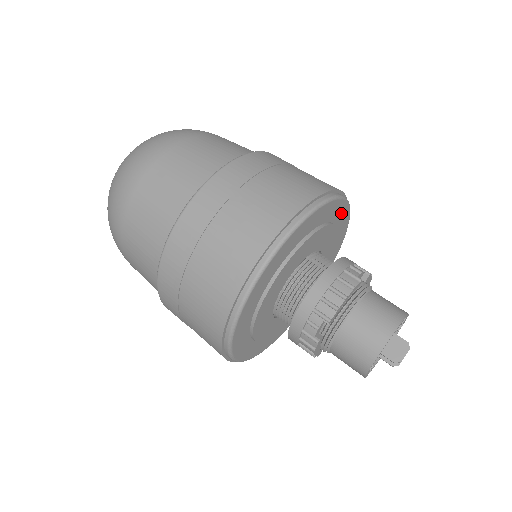
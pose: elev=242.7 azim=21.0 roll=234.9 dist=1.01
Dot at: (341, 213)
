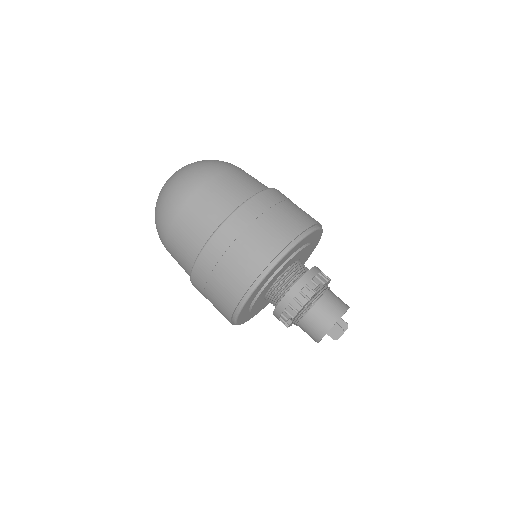
Dot at: (310, 237)
